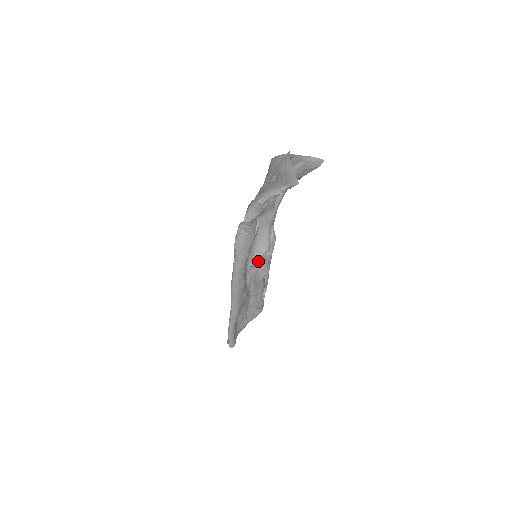
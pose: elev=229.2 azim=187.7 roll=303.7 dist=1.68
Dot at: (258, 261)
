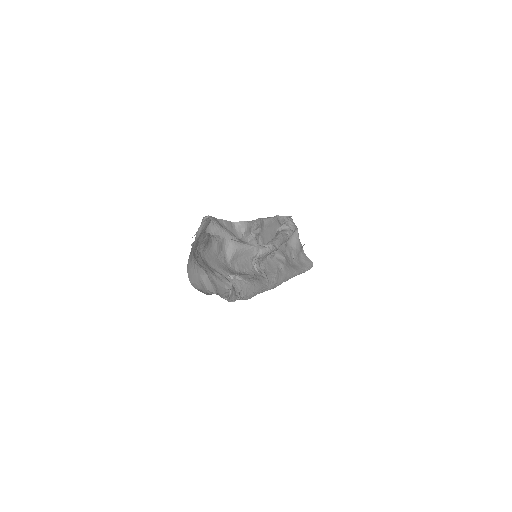
Dot at: (262, 257)
